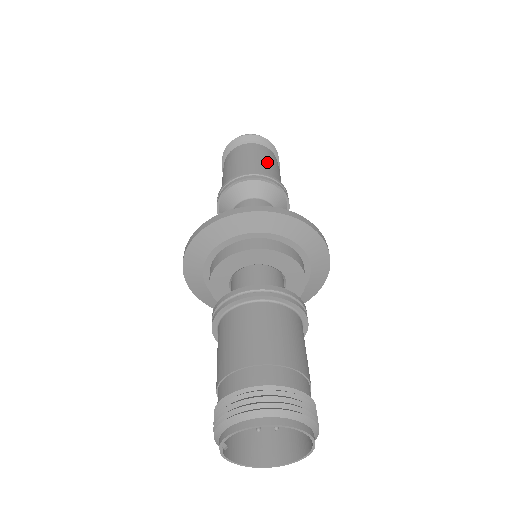
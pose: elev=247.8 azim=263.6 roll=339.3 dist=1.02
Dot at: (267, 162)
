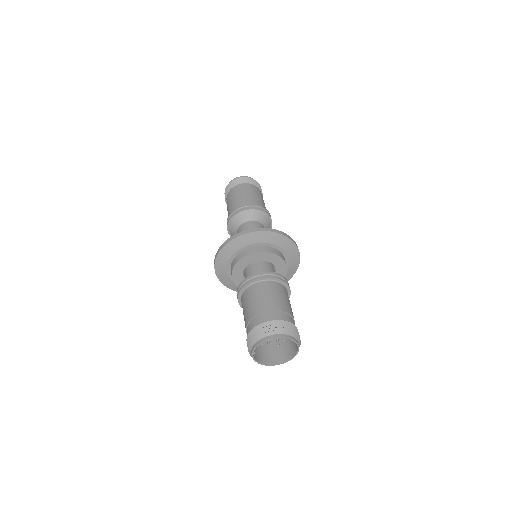
Dot at: (256, 196)
